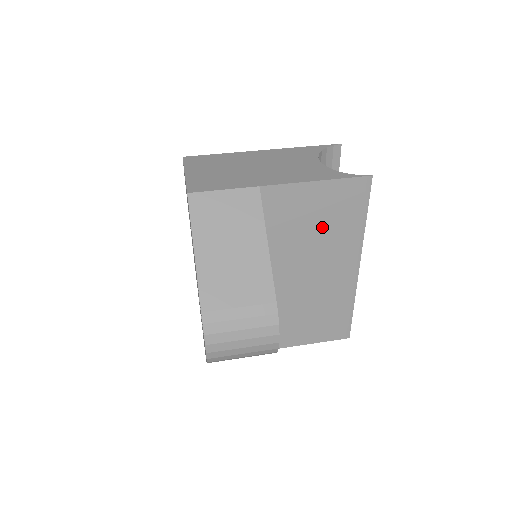
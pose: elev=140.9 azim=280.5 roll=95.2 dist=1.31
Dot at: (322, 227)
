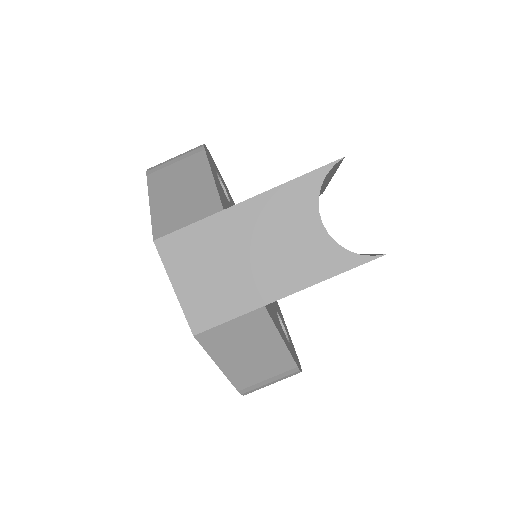
Dot at: occluded
